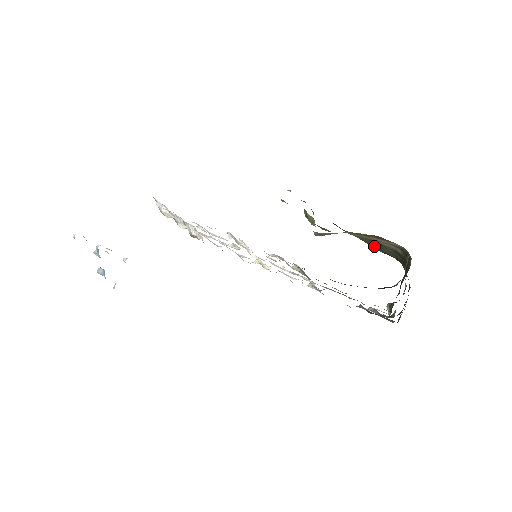
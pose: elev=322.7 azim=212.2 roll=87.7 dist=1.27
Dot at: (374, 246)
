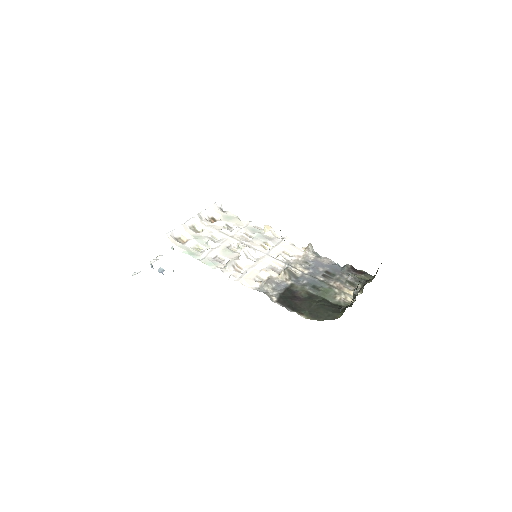
Dot at: occluded
